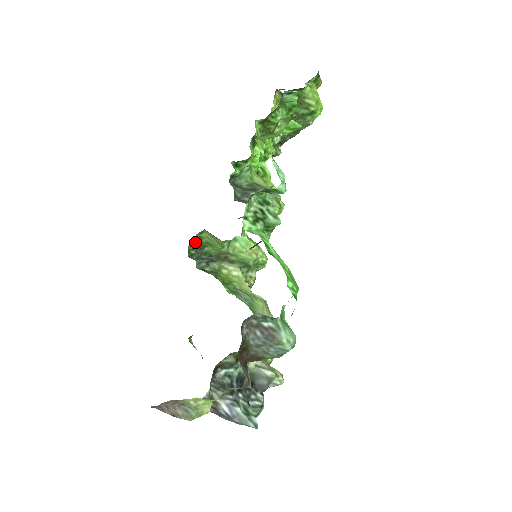
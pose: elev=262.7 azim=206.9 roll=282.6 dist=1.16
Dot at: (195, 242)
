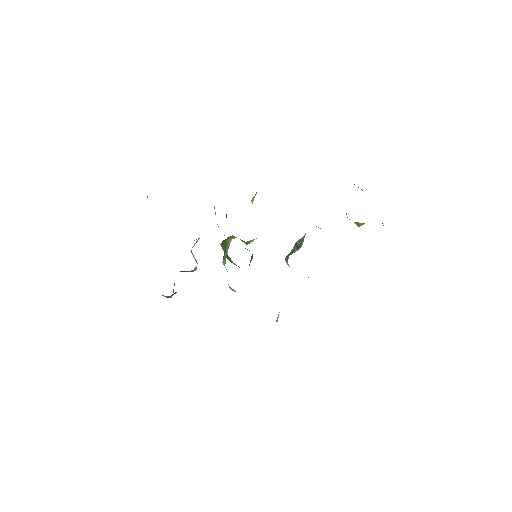
Dot at: occluded
